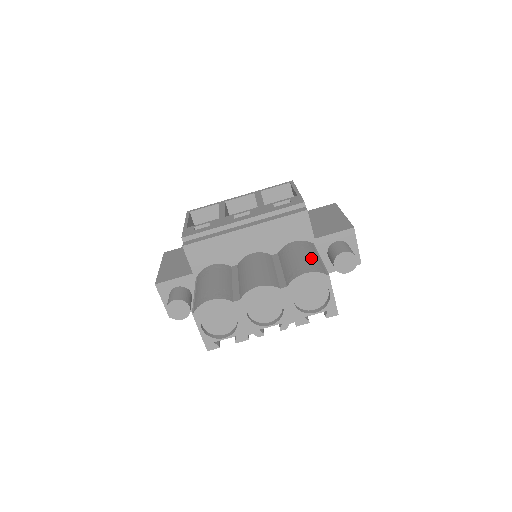
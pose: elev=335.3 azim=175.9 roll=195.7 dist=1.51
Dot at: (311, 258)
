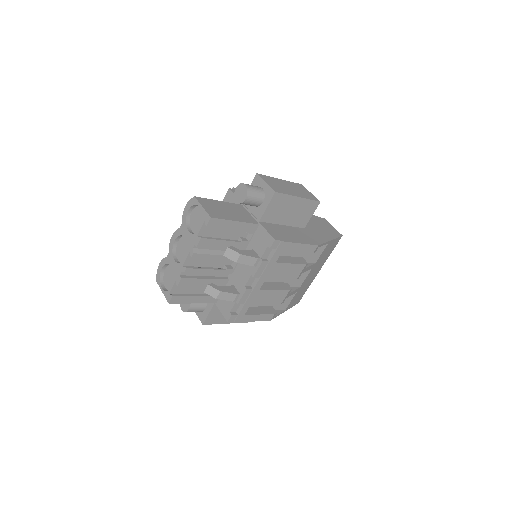
Dot at: occluded
